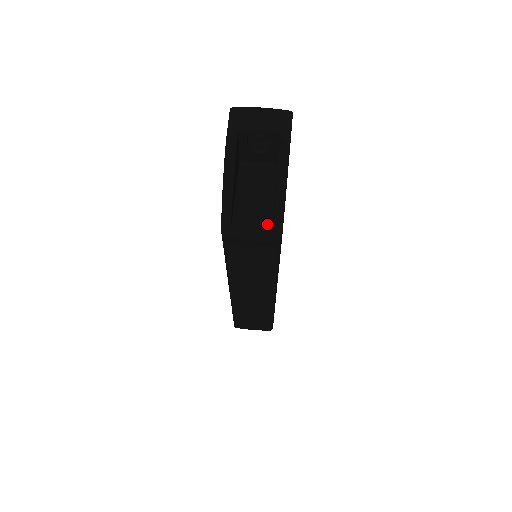
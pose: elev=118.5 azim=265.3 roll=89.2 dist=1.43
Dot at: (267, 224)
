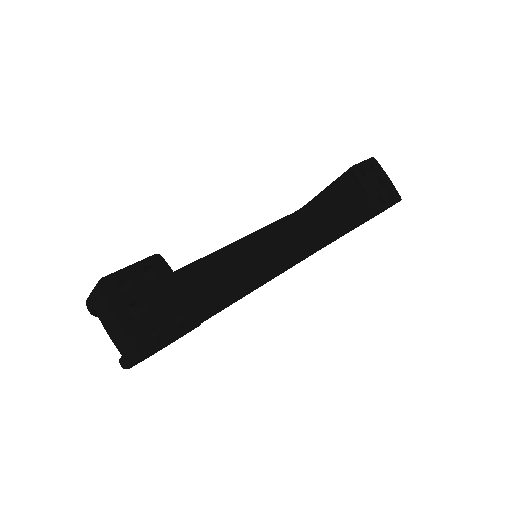
Dot at: occluded
